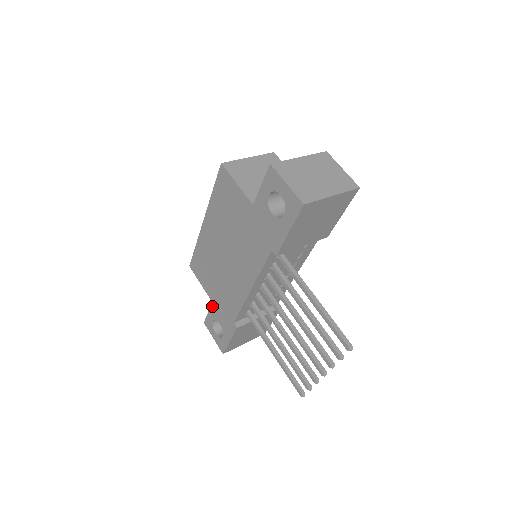
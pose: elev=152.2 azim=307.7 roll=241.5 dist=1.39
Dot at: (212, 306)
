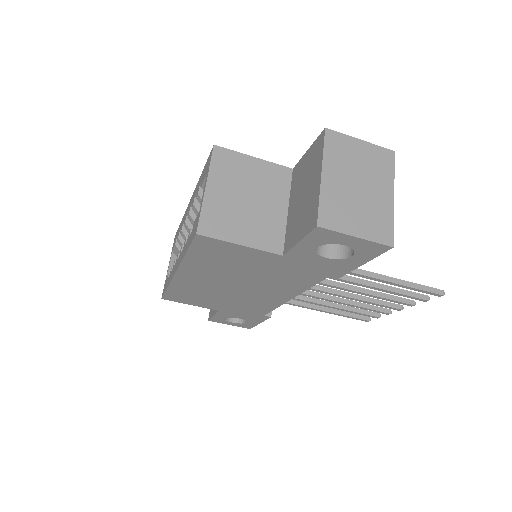
Dot at: (220, 313)
